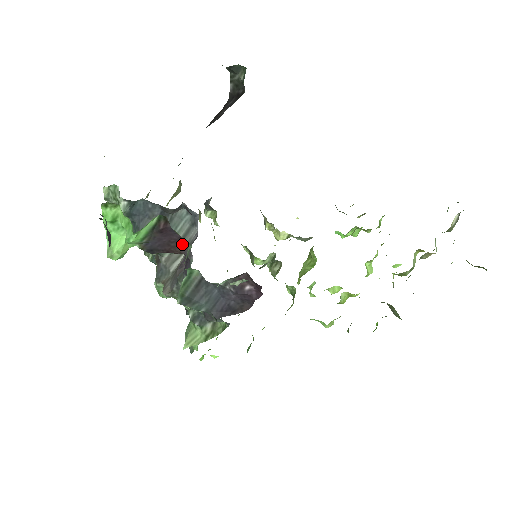
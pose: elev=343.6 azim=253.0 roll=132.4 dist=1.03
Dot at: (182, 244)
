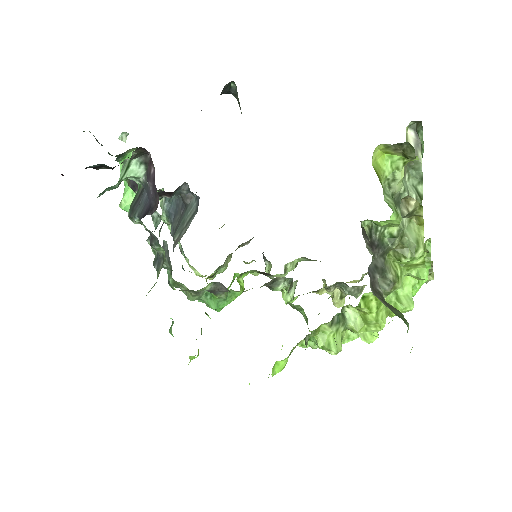
Dot at: occluded
